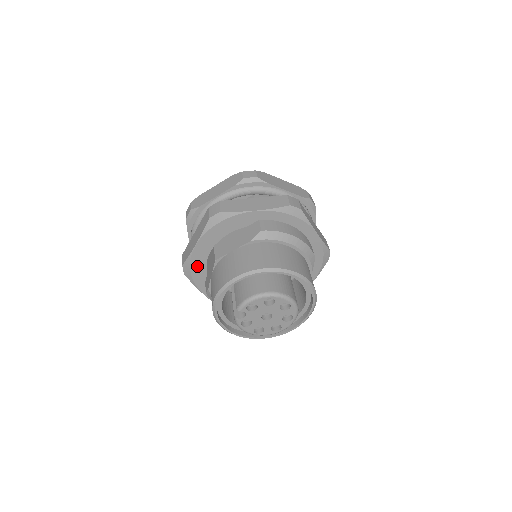
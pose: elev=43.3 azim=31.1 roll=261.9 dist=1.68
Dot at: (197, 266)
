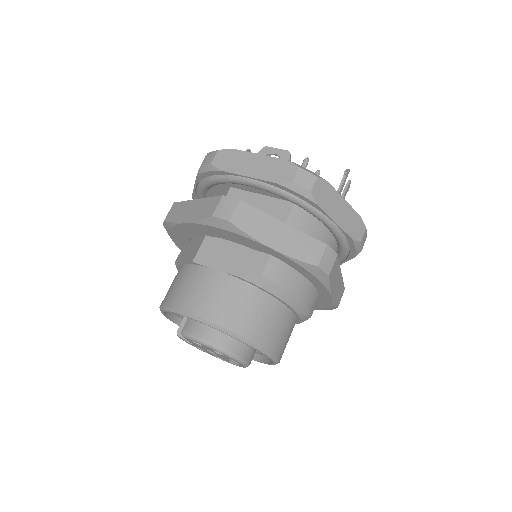
Dot at: (180, 233)
